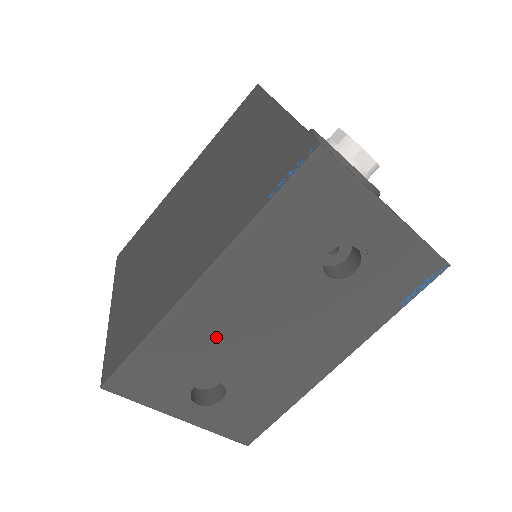
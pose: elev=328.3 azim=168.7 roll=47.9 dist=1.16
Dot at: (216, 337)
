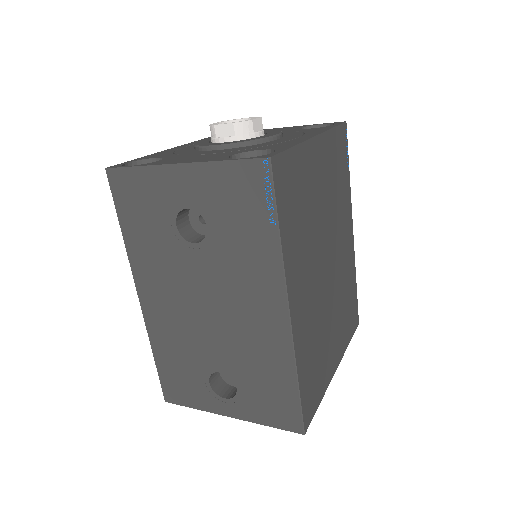
Dot at: (183, 334)
